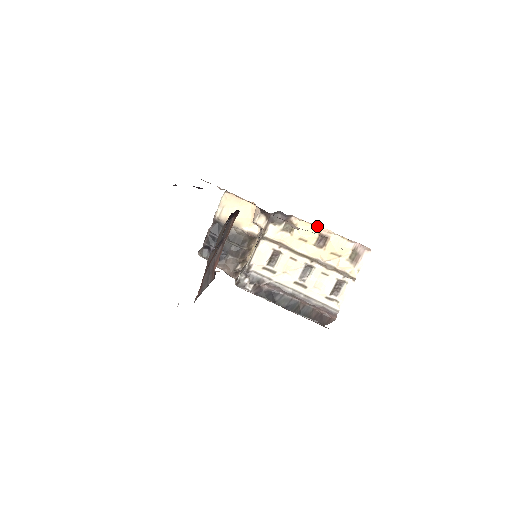
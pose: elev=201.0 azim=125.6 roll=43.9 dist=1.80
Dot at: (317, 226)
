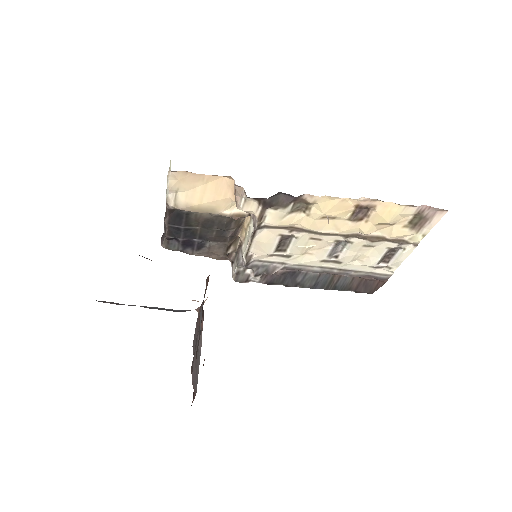
Dot at: (351, 199)
